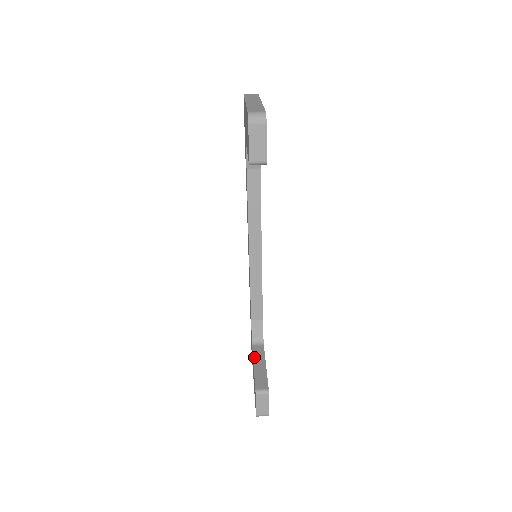
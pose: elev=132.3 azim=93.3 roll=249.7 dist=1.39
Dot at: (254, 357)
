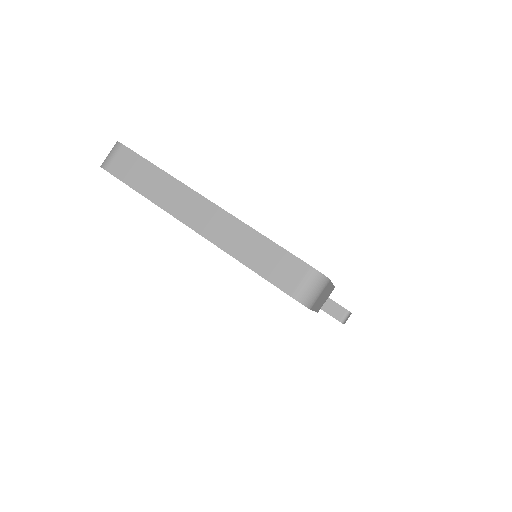
Dot at: occluded
